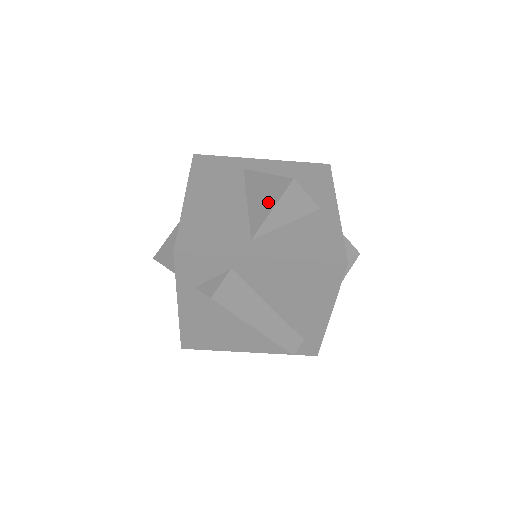
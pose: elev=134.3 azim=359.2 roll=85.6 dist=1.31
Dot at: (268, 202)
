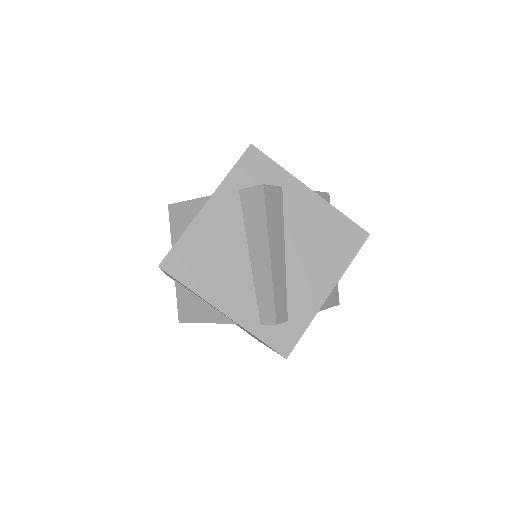
Dot at: occluded
